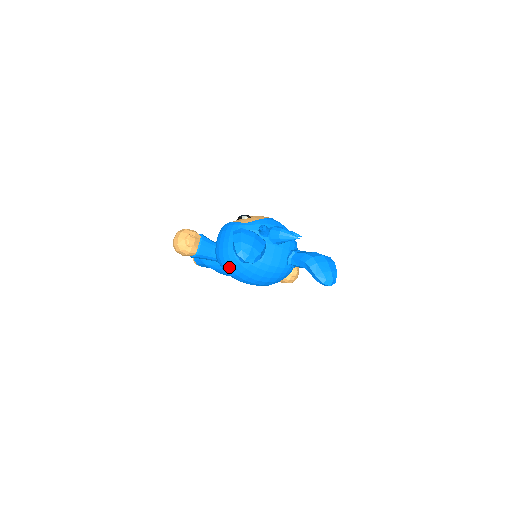
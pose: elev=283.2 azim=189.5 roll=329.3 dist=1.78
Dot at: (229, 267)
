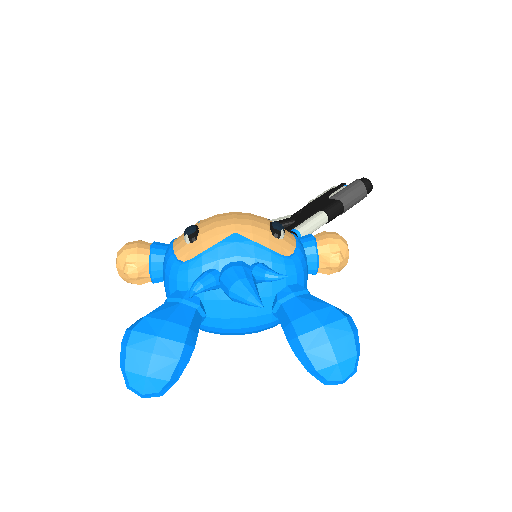
Dot at: occluded
